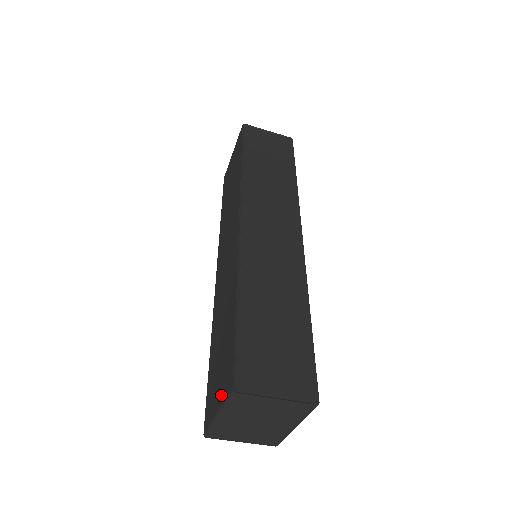
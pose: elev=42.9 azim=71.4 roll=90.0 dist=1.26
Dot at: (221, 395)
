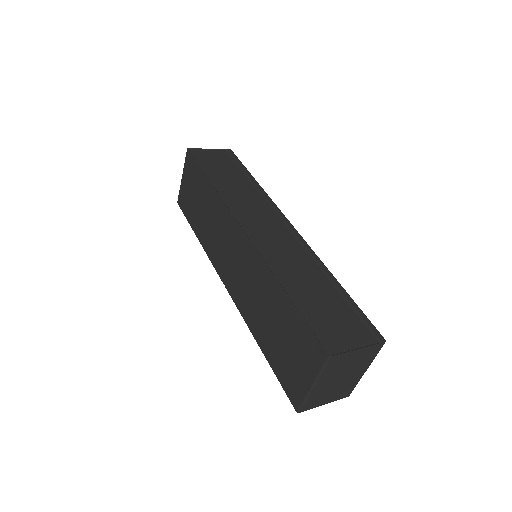
Dot at: (310, 368)
